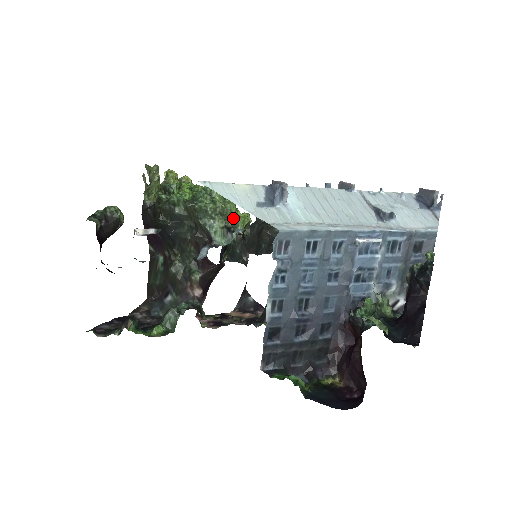
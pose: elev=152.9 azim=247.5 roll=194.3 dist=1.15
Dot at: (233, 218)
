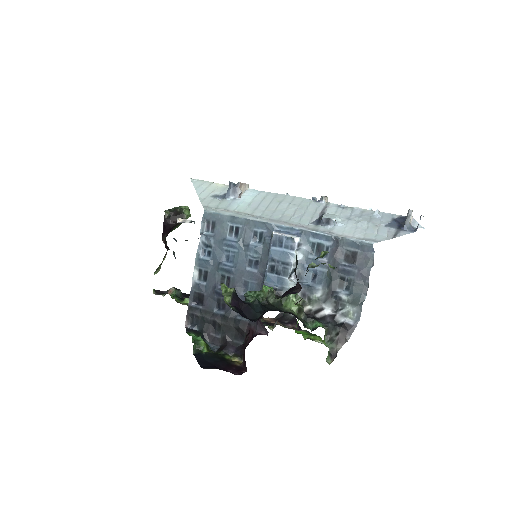
Dot at: occluded
